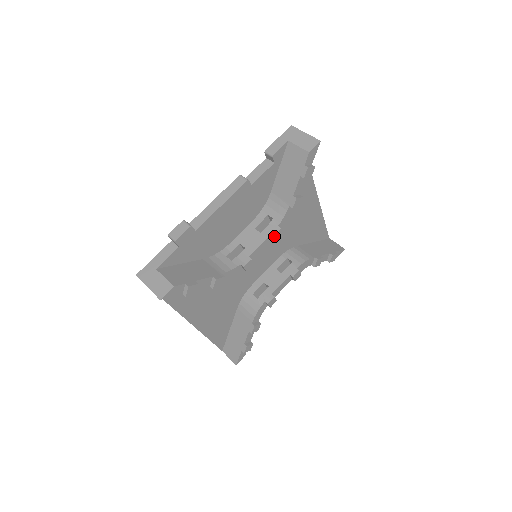
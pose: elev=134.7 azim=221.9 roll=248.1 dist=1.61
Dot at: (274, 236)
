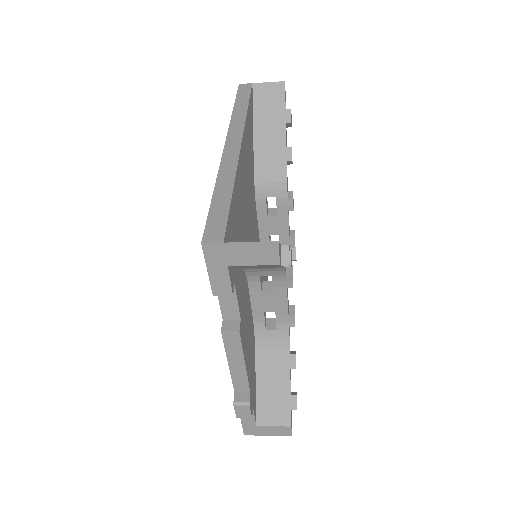
Dot at: (294, 231)
